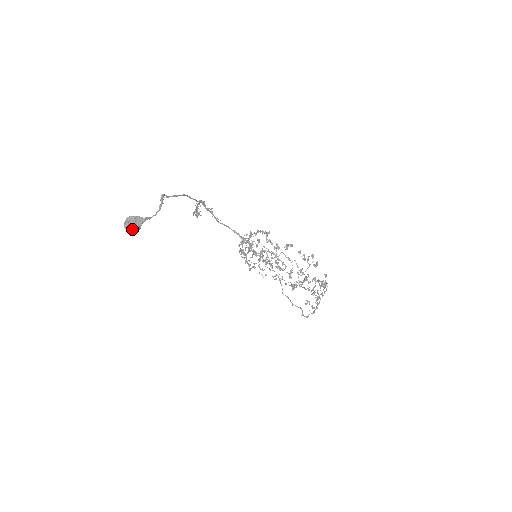
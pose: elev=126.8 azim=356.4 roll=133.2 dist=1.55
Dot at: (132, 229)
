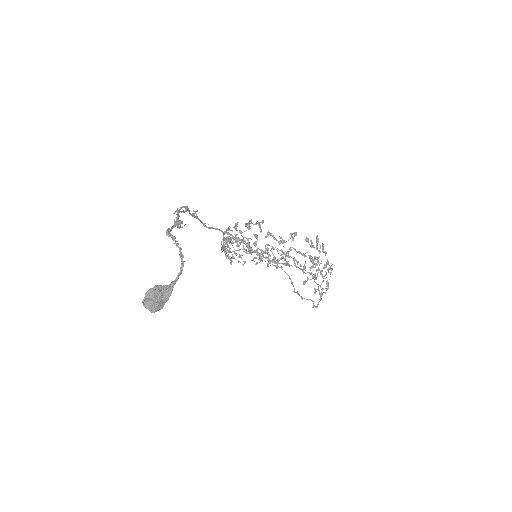
Dot at: (158, 307)
